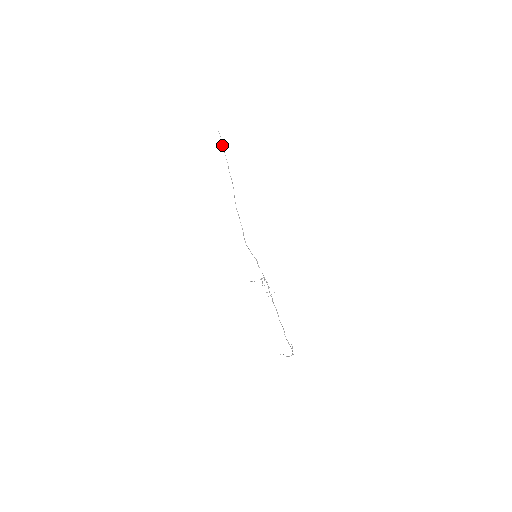
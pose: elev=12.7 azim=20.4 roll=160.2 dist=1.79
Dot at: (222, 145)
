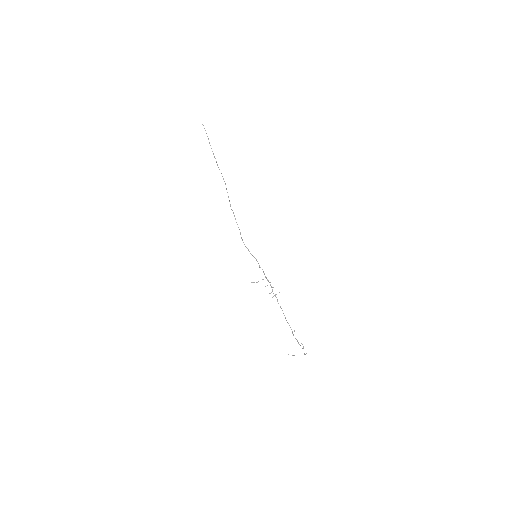
Dot at: occluded
